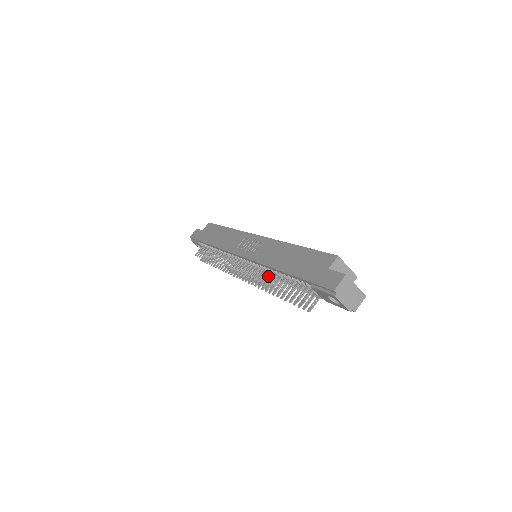
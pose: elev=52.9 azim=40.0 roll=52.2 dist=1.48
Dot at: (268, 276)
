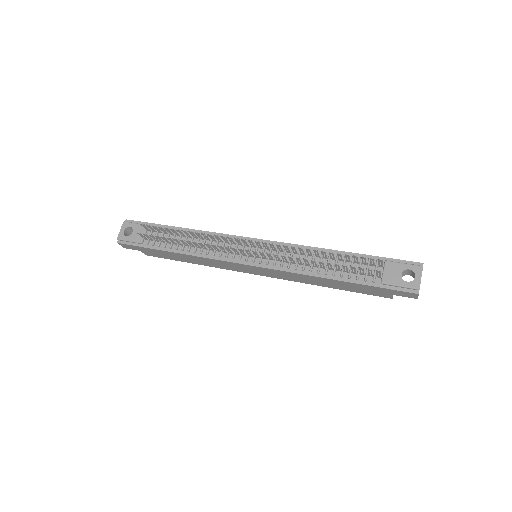
Dot at: (287, 261)
